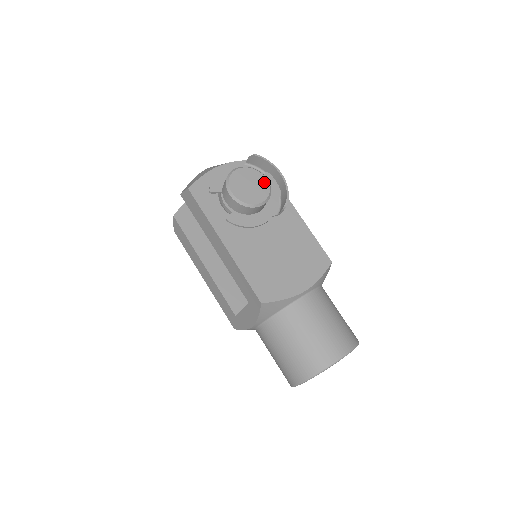
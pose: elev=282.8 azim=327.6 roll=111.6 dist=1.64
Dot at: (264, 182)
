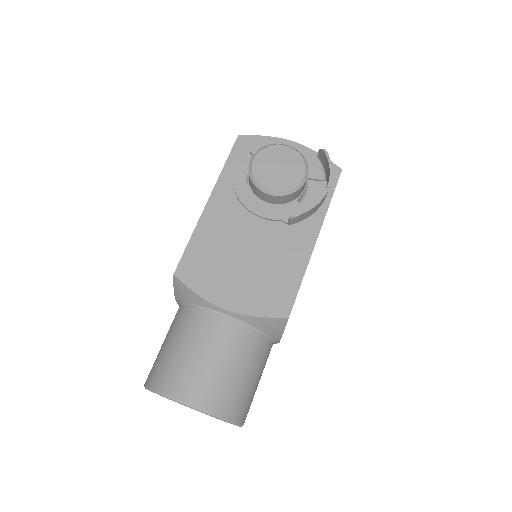
Dot at: (298, 177)
